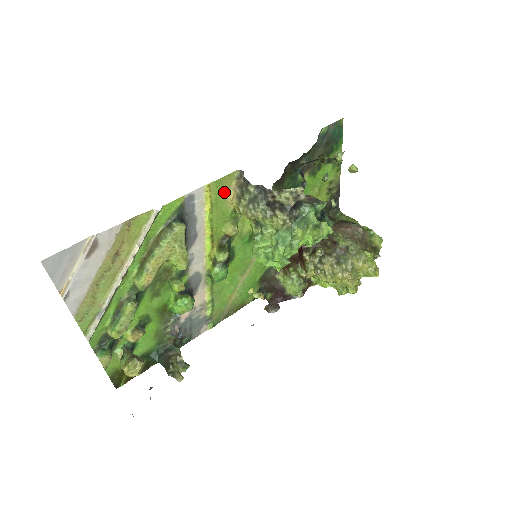
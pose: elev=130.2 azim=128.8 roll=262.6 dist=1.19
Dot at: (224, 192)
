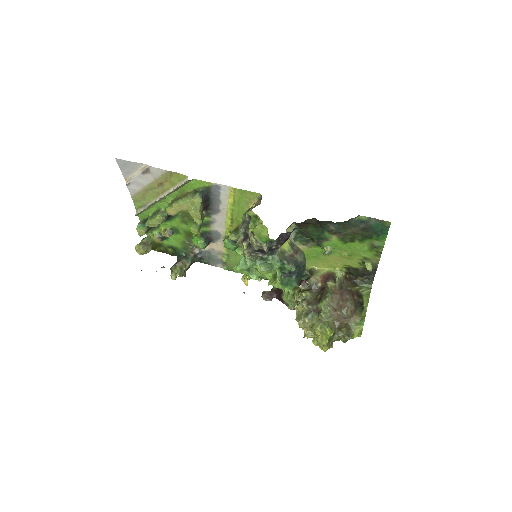
Dot at: (247, 200)
